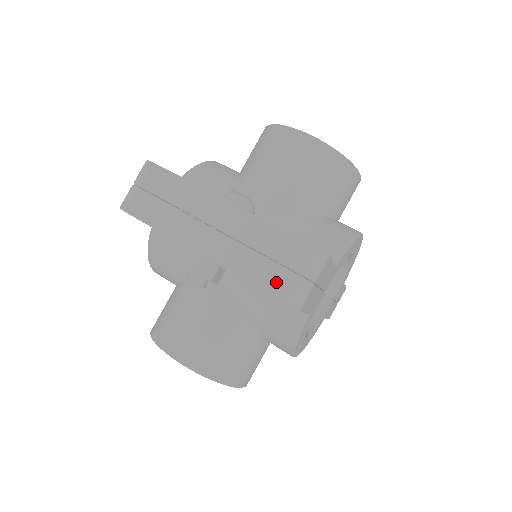
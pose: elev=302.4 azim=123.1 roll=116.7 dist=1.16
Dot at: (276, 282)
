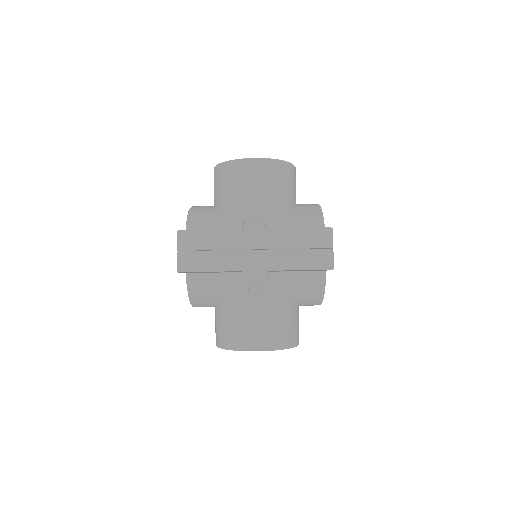
Dot at: (314, 260)
